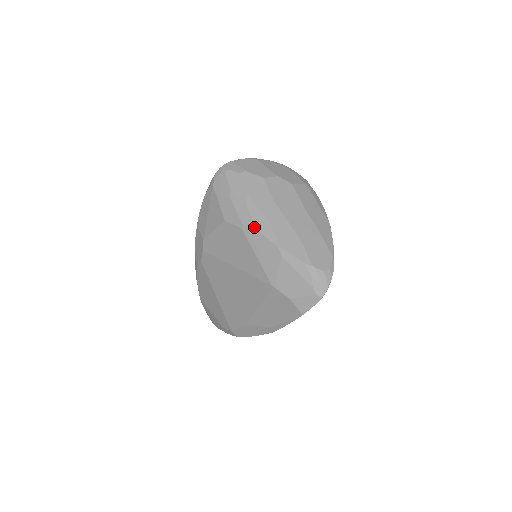
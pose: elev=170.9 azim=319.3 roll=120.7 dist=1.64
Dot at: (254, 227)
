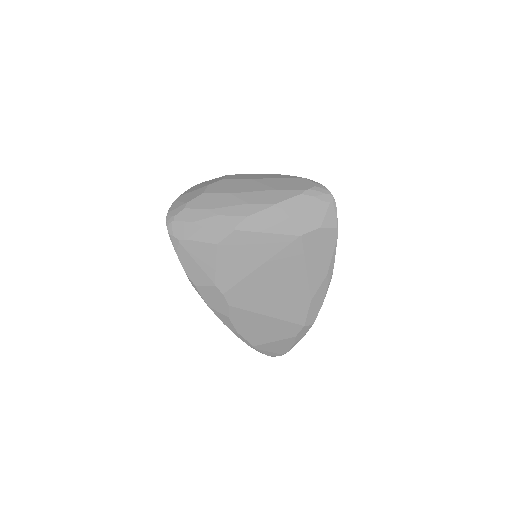
Dot at: (243, 217)
